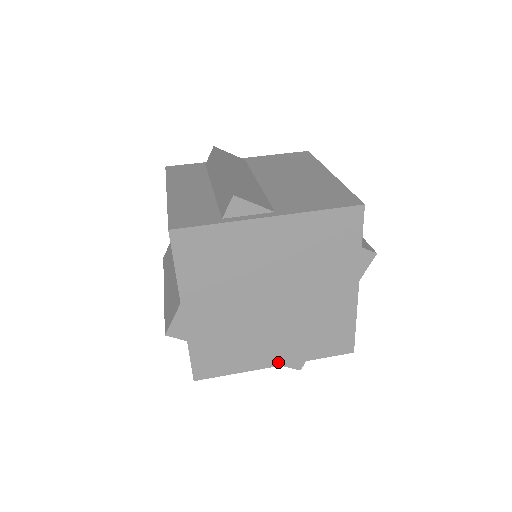
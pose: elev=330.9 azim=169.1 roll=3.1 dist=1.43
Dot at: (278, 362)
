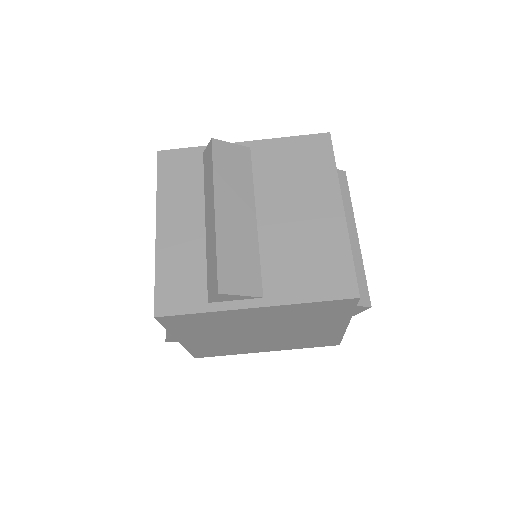
Dot at: (269, 350)
